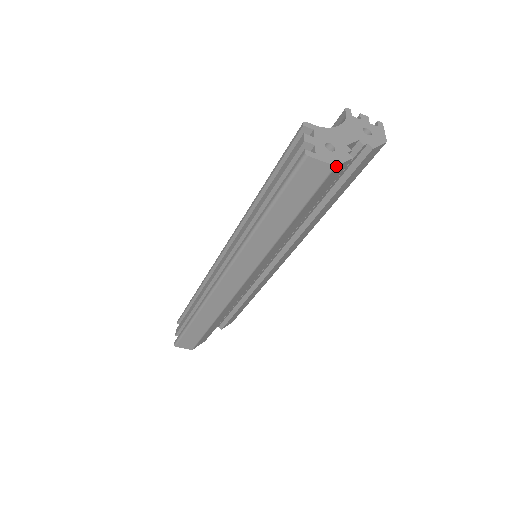
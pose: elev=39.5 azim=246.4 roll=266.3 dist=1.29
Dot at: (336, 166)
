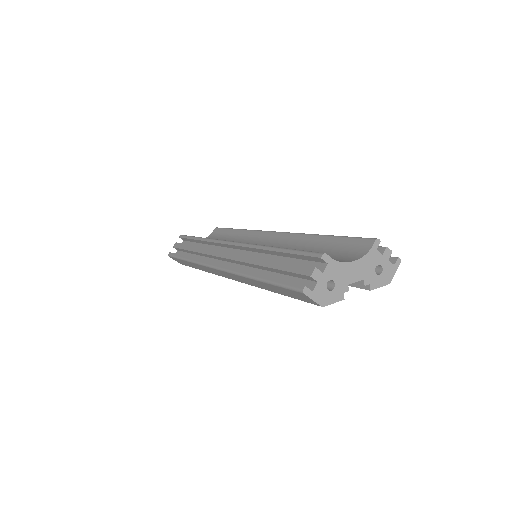
Dot at: (323, 306)
